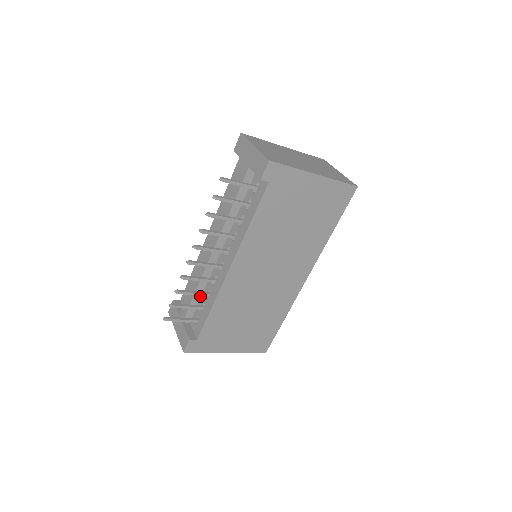
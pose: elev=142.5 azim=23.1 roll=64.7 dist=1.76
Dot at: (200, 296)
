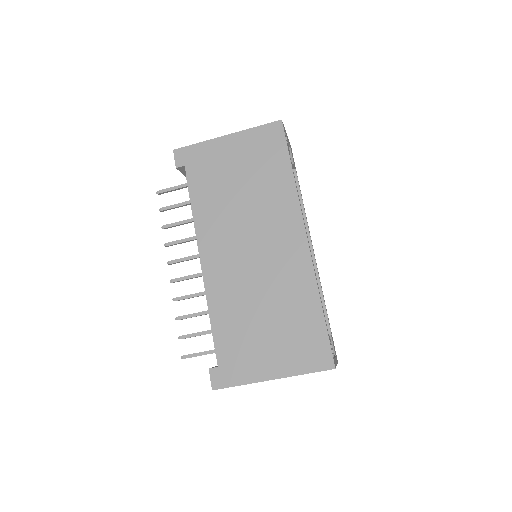
Dot at: occluded
